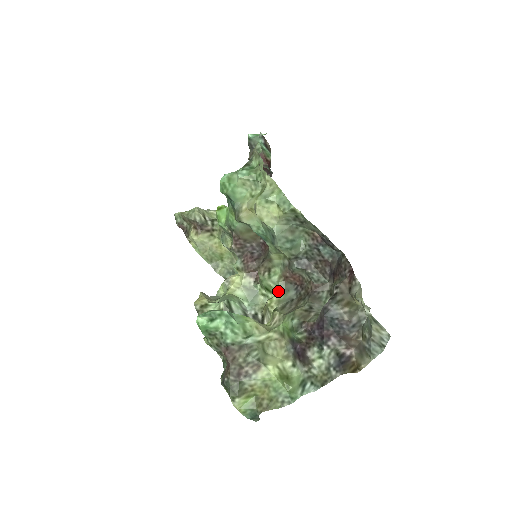
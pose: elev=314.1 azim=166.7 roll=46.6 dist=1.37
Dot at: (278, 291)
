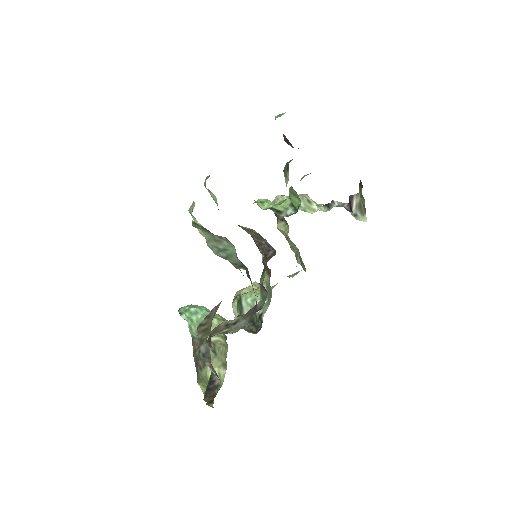
Dot at: (260, 296)
